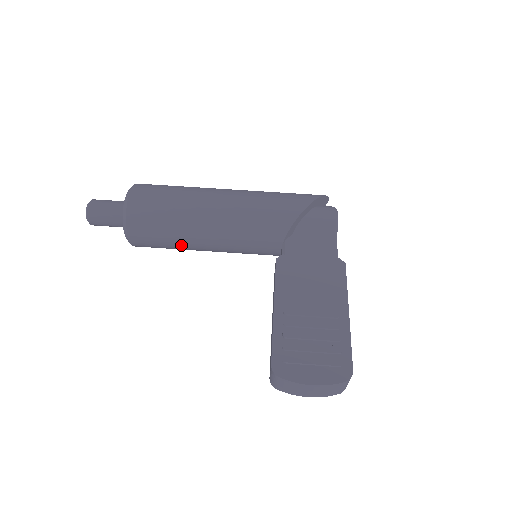
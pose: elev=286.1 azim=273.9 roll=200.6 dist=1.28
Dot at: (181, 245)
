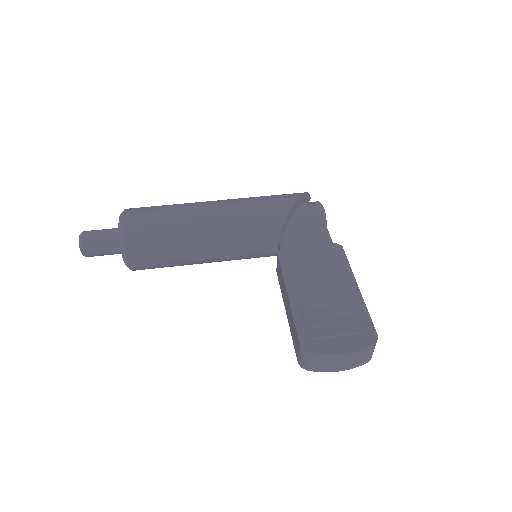
Dot at: (180, 259)
